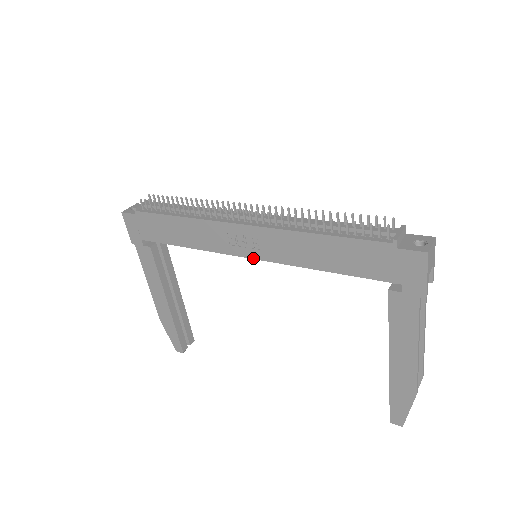
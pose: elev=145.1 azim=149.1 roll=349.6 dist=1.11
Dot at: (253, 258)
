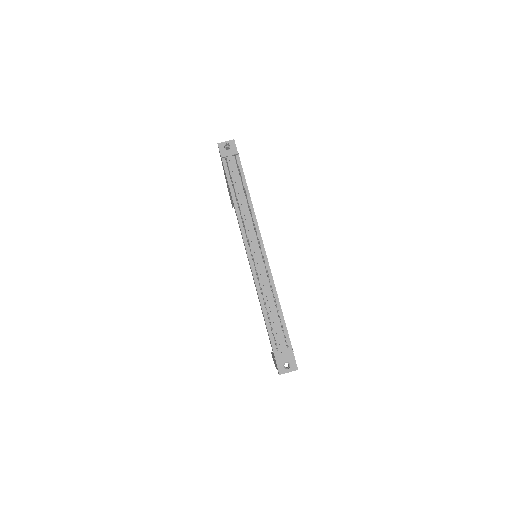
Dot at: occluded
